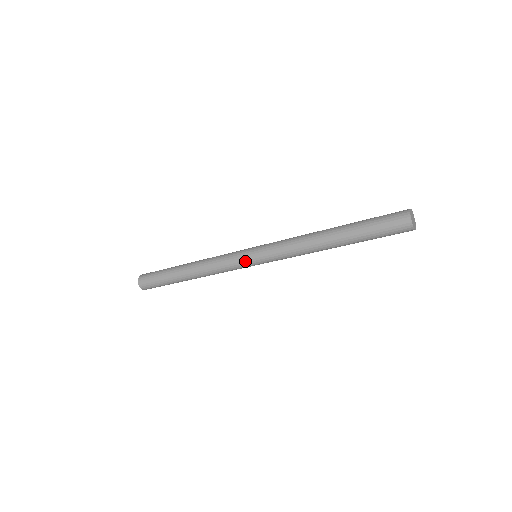
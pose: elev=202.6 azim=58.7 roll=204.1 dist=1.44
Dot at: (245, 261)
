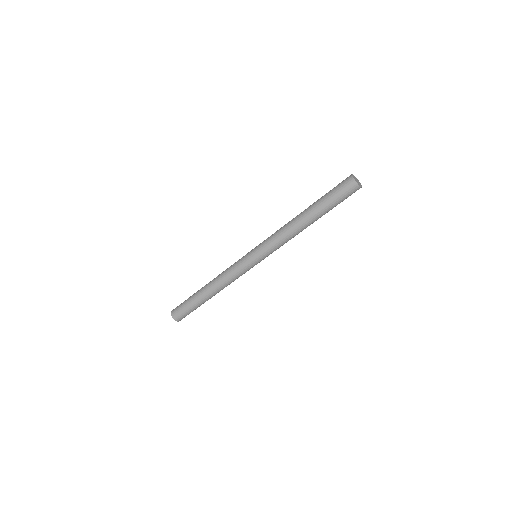
Dot at: (247, 259)
